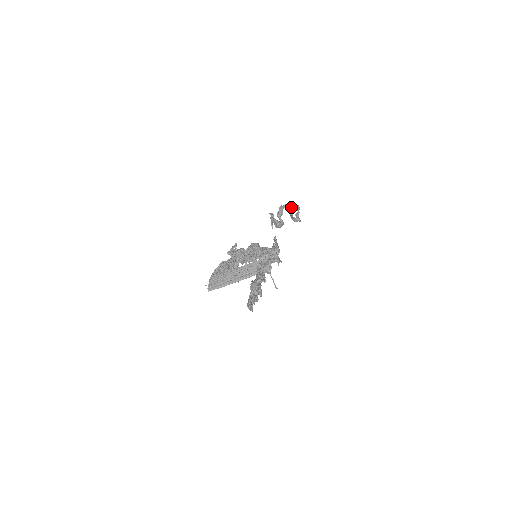
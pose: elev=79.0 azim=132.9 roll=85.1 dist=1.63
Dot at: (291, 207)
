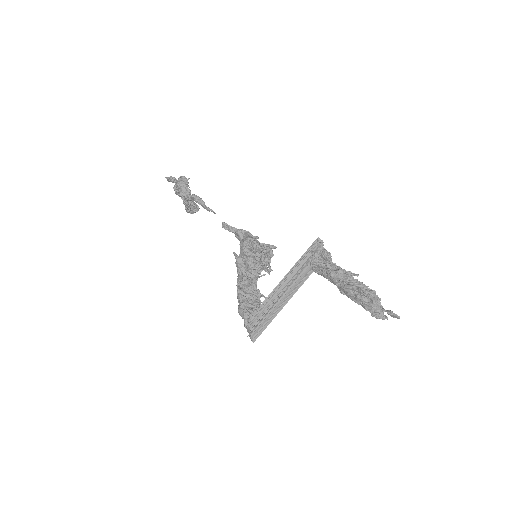
Dot at: (187, 179)
